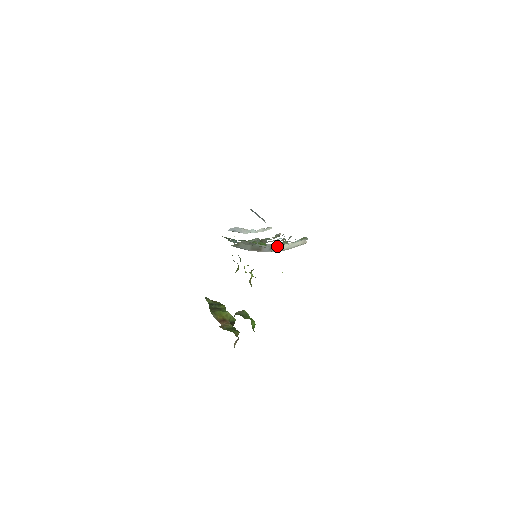
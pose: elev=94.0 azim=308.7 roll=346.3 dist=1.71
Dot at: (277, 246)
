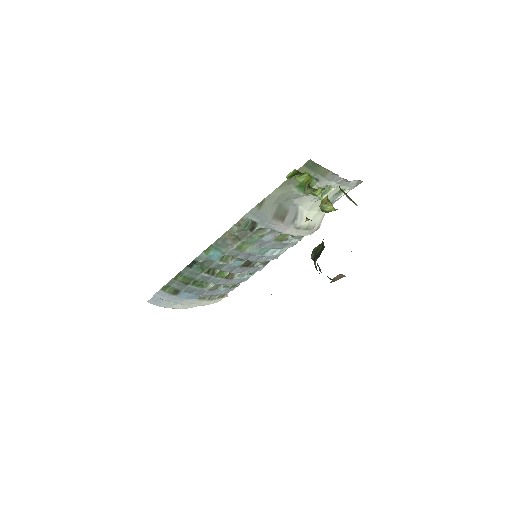
Dot at: (302, 214)
